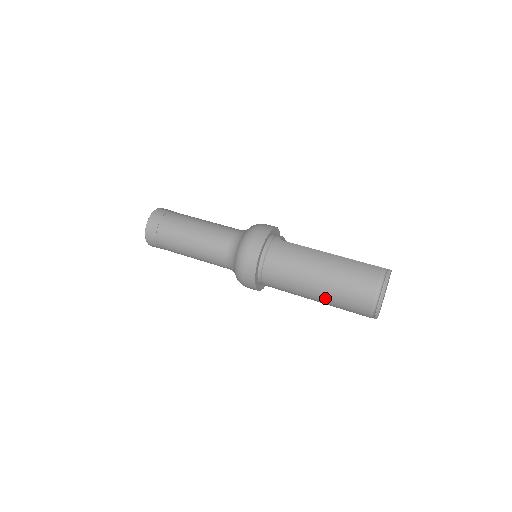
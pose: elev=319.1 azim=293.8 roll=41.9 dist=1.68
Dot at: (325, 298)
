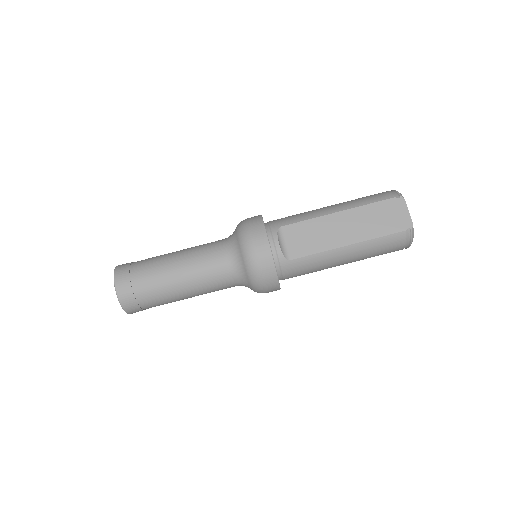
Dot at: occluded
